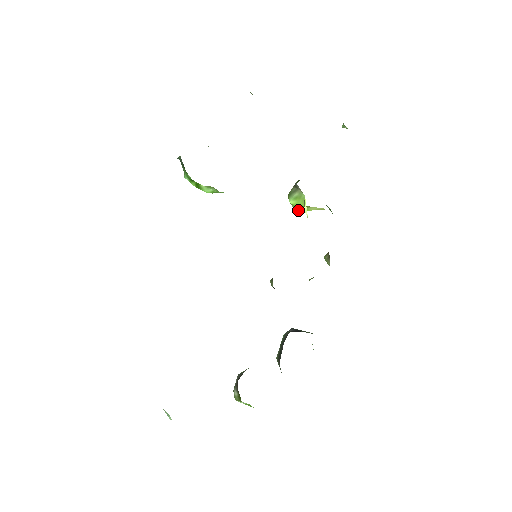
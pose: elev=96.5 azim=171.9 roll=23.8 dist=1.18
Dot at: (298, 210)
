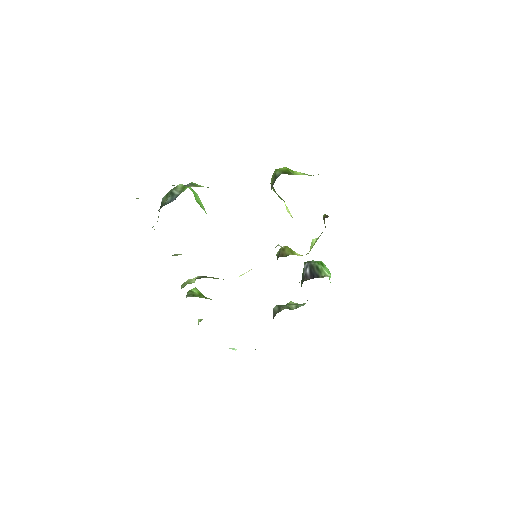
Dot at: occluded
